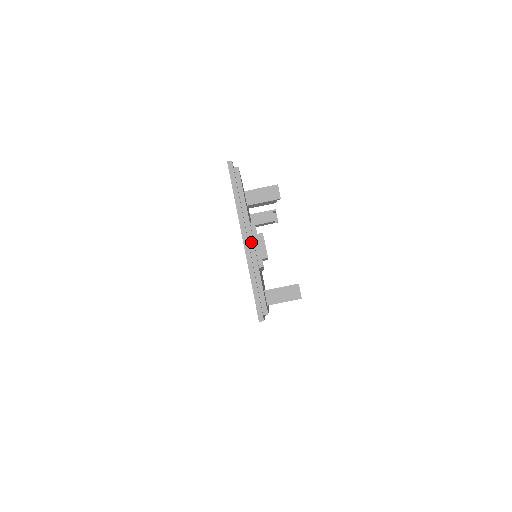
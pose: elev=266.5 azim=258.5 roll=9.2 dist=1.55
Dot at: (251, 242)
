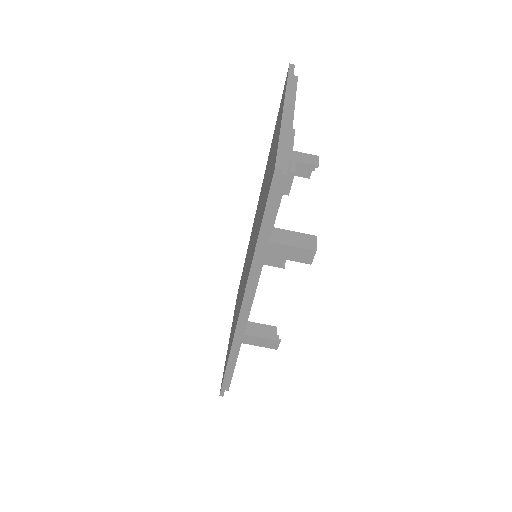
Dot at: (290, 120)
